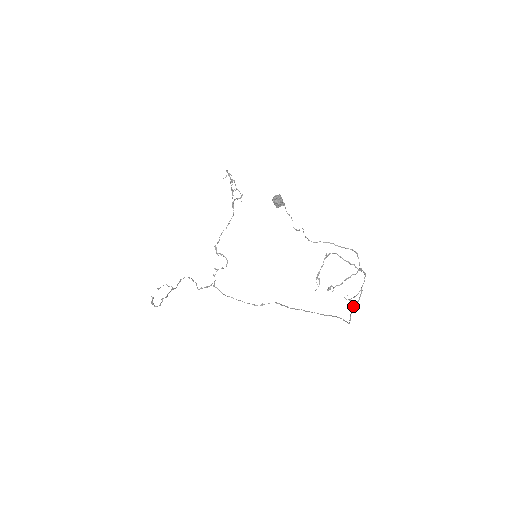
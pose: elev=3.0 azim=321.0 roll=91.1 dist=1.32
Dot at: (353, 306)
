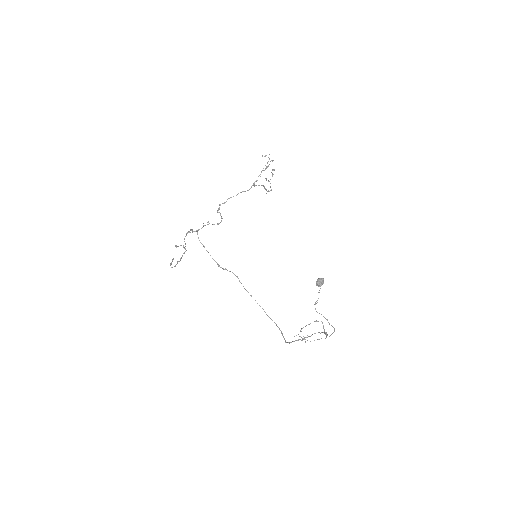
Dot at: (299, 339)
